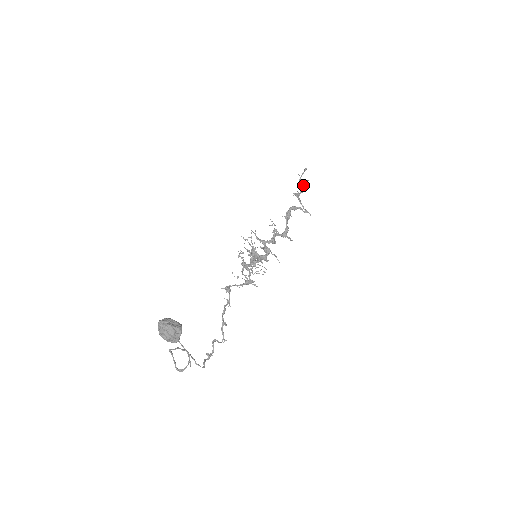
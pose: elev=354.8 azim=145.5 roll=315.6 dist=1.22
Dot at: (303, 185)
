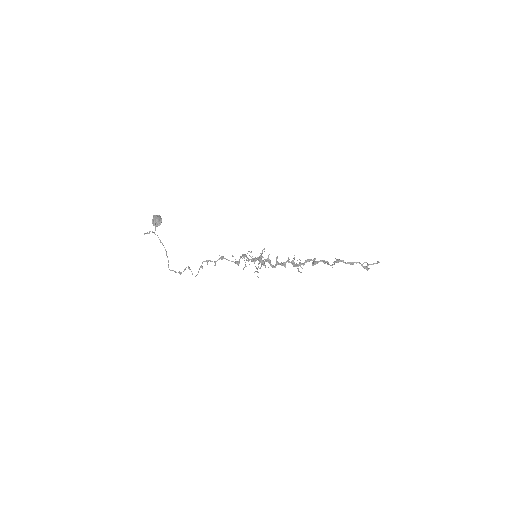
Dot at: (356, 262)
